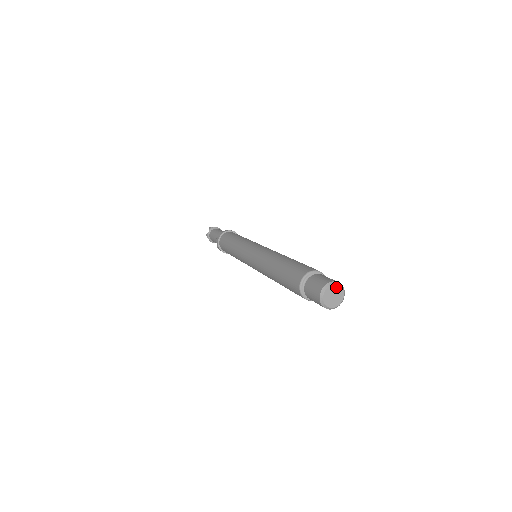
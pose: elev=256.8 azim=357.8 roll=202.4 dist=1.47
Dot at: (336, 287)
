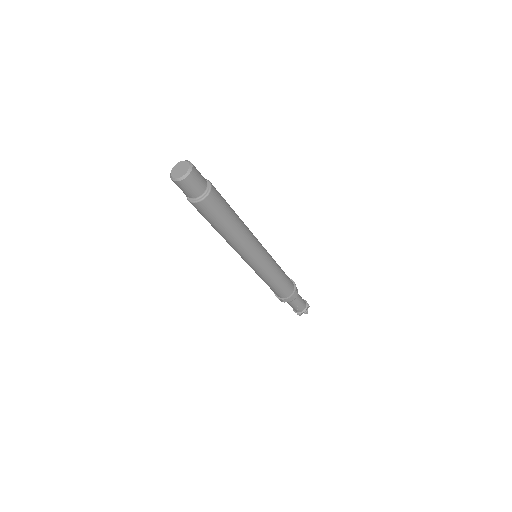
Dot at: (182, 163)
